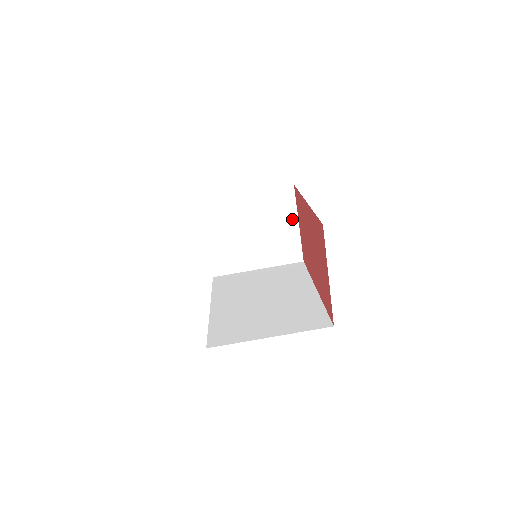
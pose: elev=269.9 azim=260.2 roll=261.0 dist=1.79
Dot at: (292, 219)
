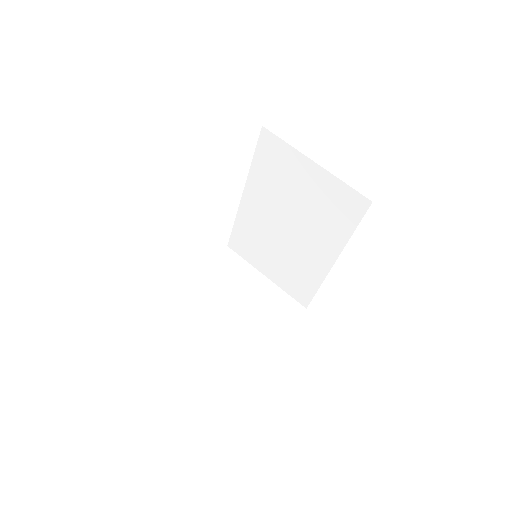
Dot at: (279, 329)
